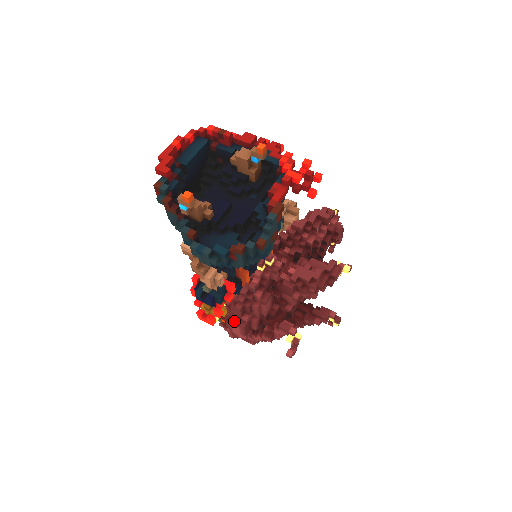
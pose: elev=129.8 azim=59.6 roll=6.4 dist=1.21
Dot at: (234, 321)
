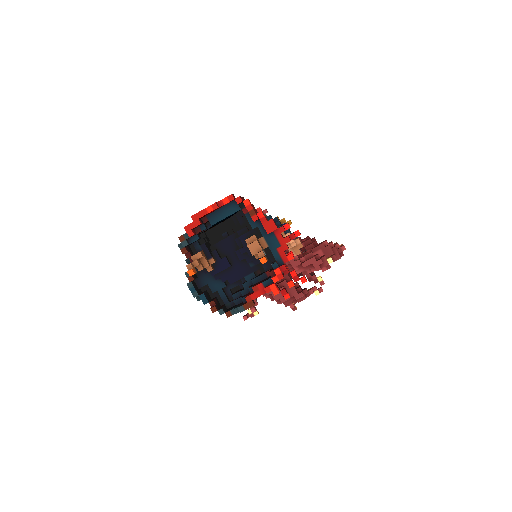
Dot at: occluded
